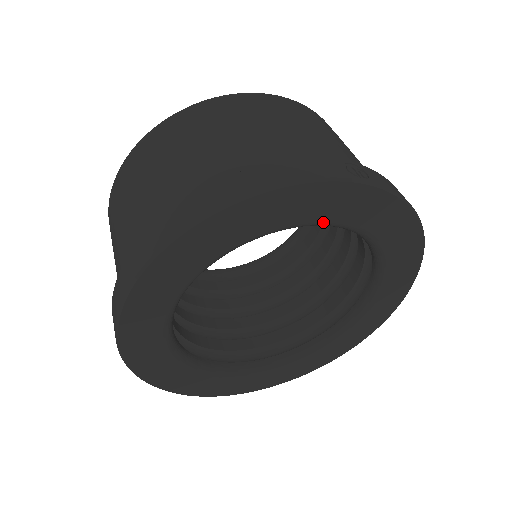
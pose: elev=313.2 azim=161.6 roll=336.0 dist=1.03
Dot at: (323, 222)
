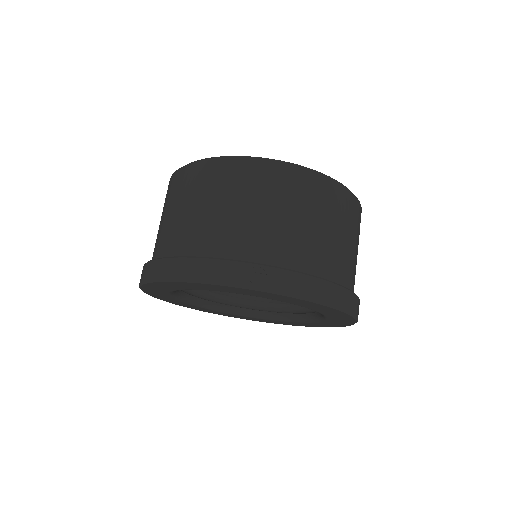
Dot at: occluded
